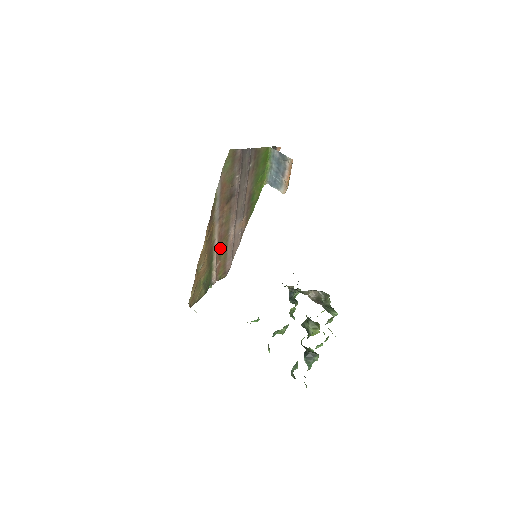
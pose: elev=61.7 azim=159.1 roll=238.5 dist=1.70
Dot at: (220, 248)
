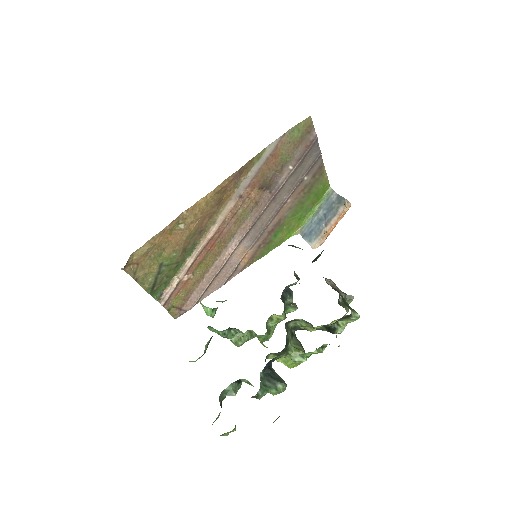
Dot at: (207, 253)
